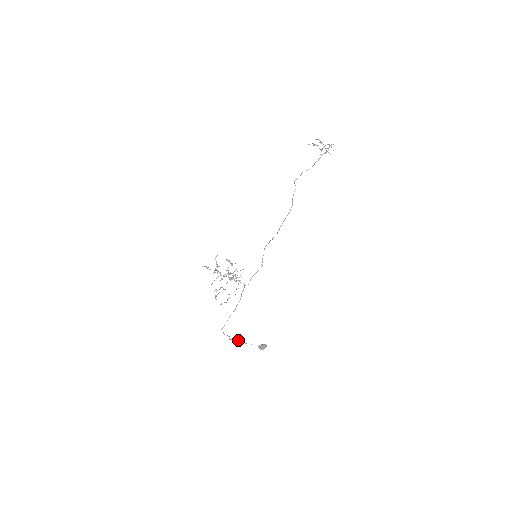
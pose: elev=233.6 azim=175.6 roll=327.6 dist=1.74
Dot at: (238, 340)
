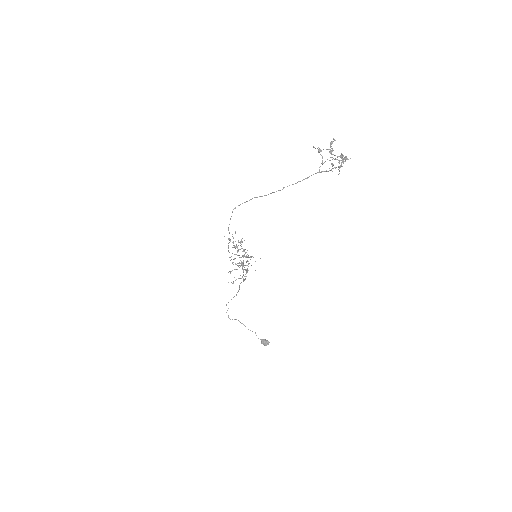
Dot at: occluded
